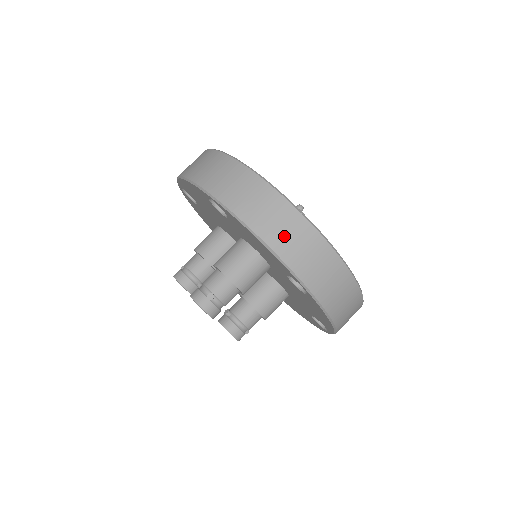
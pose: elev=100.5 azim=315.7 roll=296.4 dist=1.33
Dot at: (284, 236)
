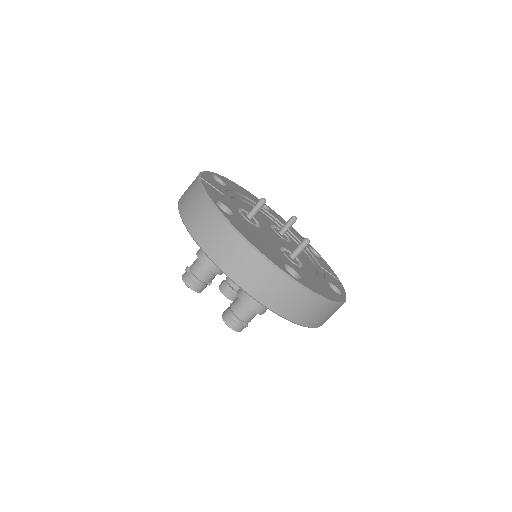
Dot at: (321, 319)
